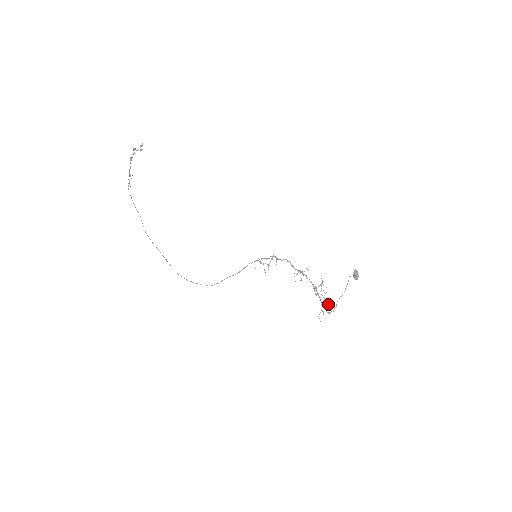
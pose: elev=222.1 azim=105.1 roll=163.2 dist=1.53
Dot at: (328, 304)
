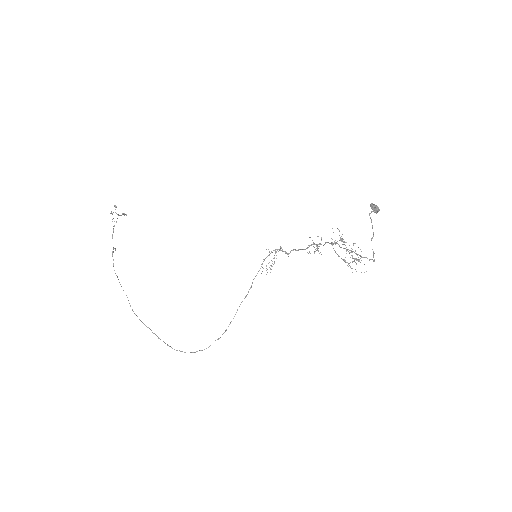
Dot at: occluded
